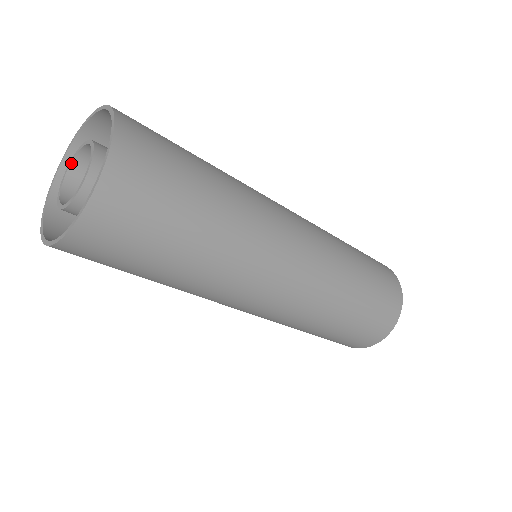
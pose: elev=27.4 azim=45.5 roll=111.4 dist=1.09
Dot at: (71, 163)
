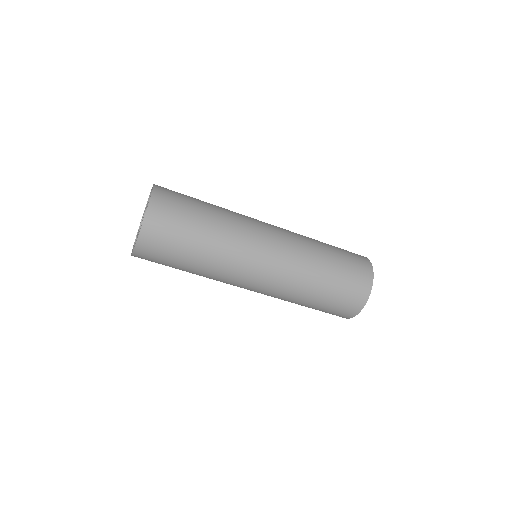
Dot at: occluded
